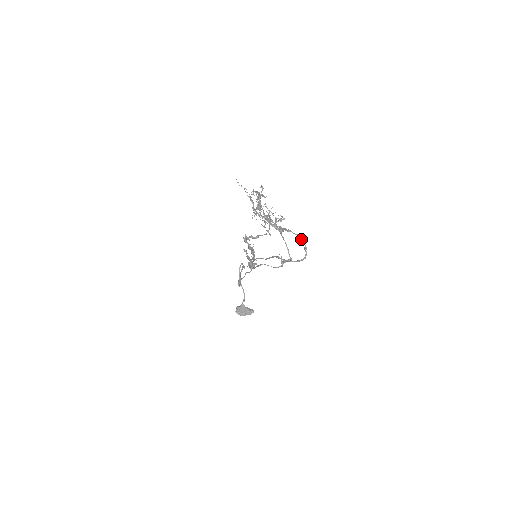
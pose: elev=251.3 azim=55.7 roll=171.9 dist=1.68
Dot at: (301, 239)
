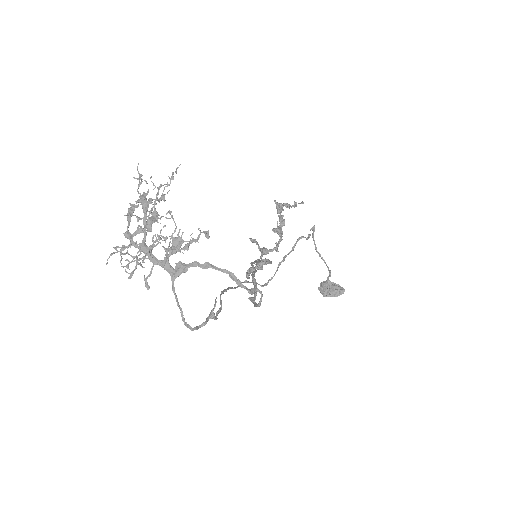
Dot at: (235, 277)
